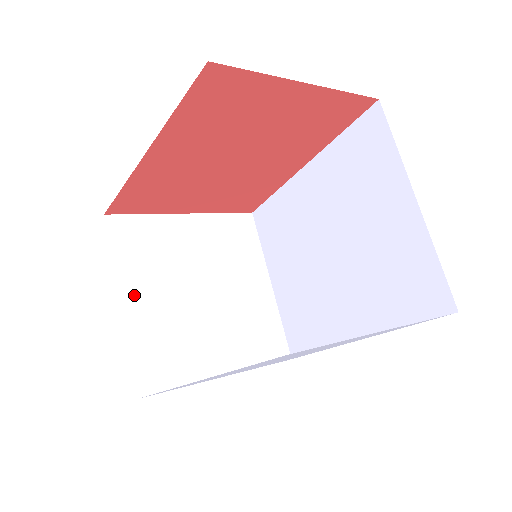
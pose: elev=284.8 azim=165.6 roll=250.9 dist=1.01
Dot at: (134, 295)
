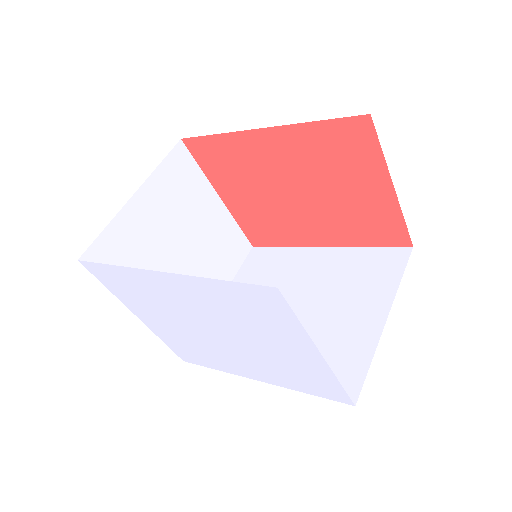
Dot at: (146, 201)
